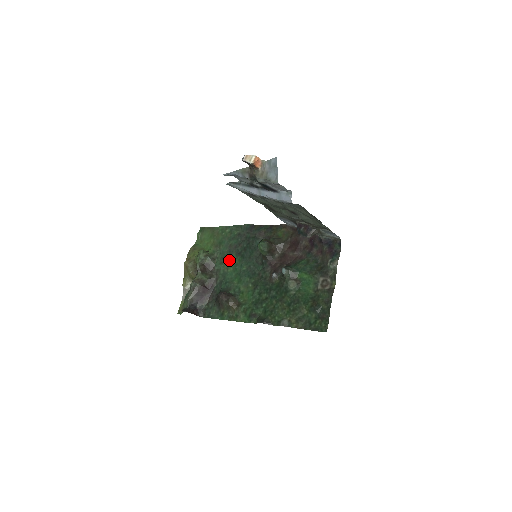
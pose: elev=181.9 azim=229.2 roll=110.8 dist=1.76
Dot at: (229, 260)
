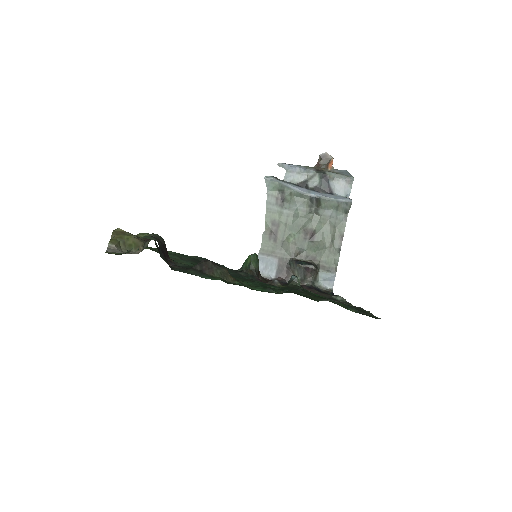
Dot at: (189, 262)
